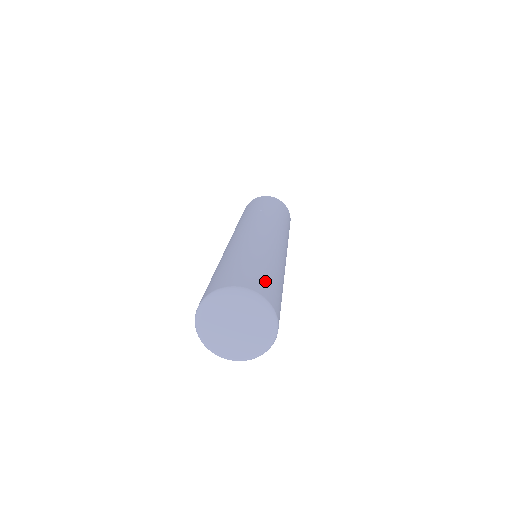
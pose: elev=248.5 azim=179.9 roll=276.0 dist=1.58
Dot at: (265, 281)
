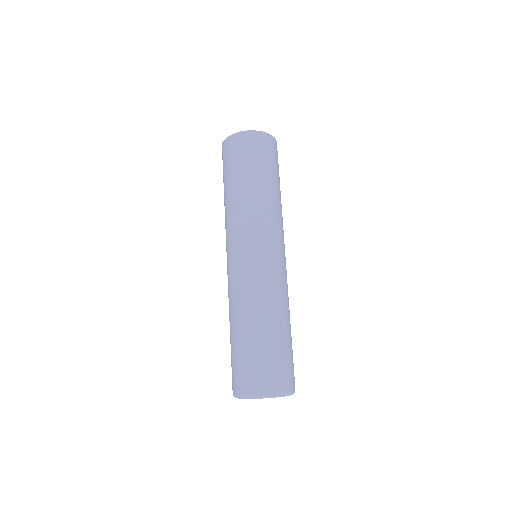
Dot at: (283, 365)
